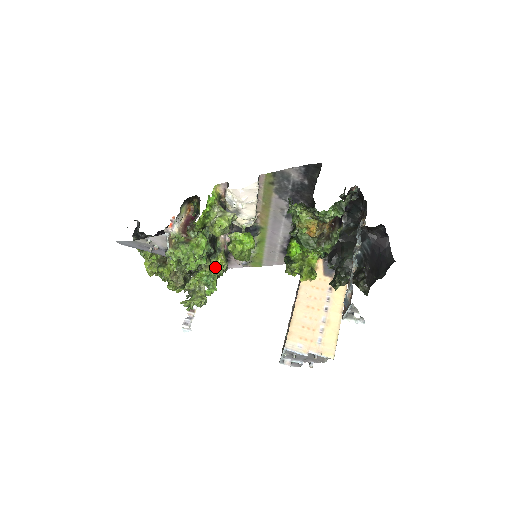
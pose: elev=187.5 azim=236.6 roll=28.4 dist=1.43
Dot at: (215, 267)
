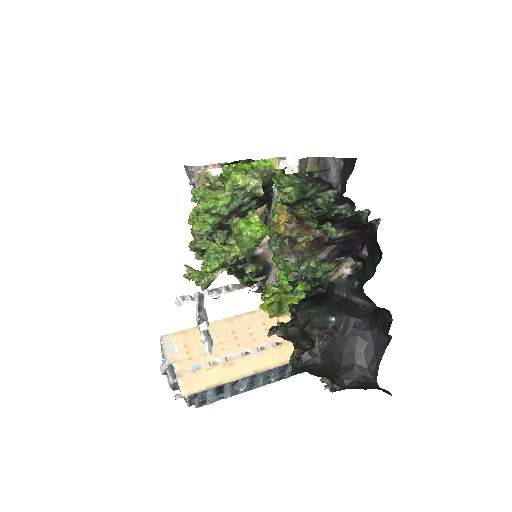
Dot at: (230, 251)
